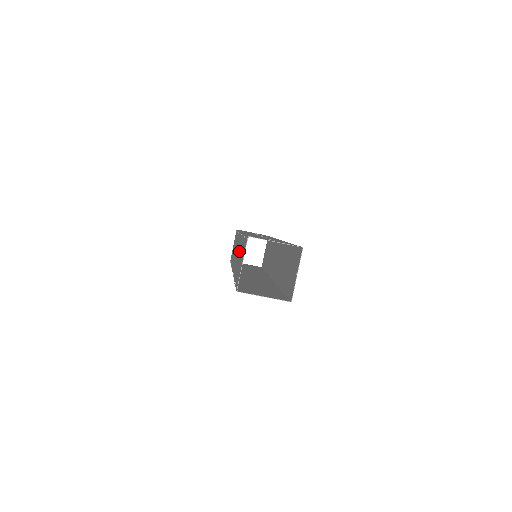
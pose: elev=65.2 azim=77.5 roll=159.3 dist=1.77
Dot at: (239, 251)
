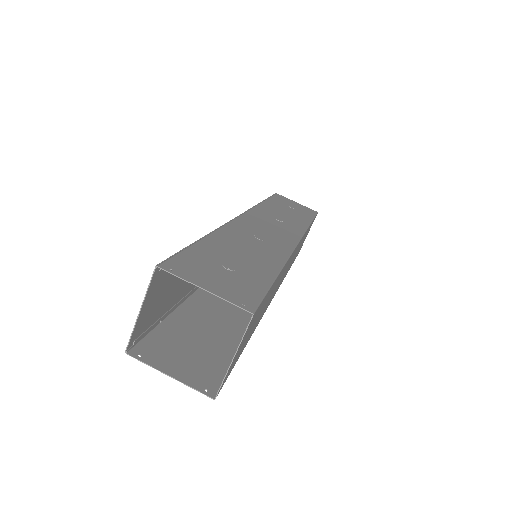
Dot at: occluded
